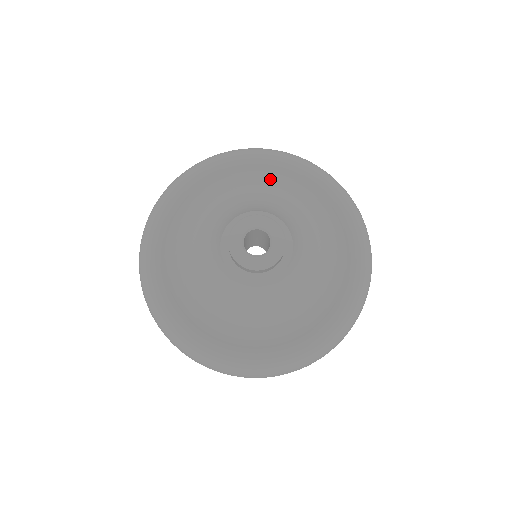
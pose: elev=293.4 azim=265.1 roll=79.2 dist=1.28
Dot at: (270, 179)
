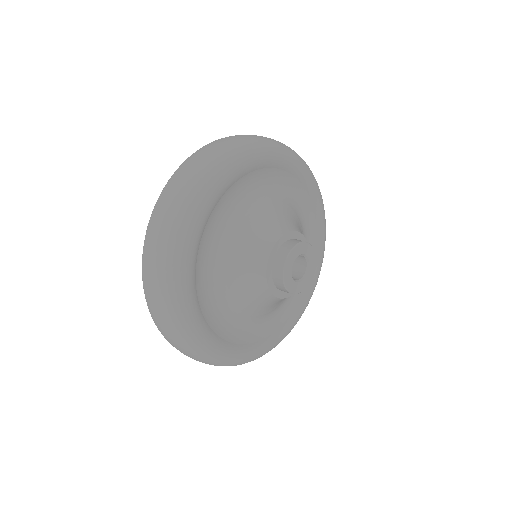
Dot at: (238, 191)
